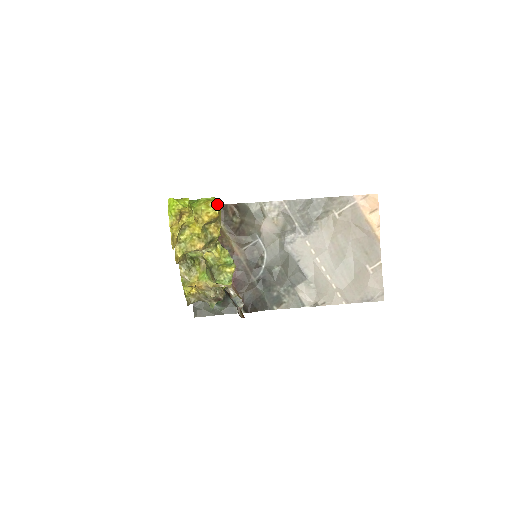
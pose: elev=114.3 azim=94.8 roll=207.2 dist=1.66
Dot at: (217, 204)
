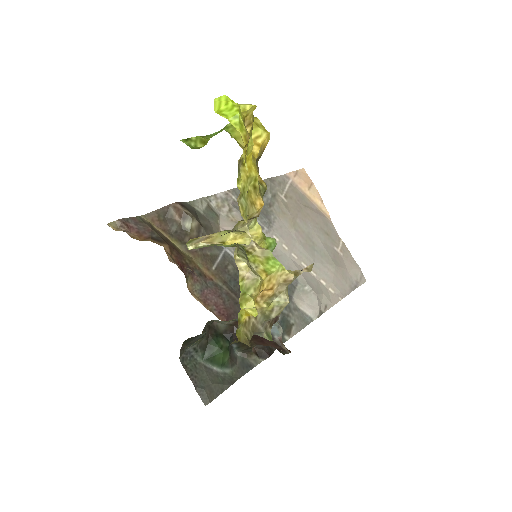
Dot at: occluded
